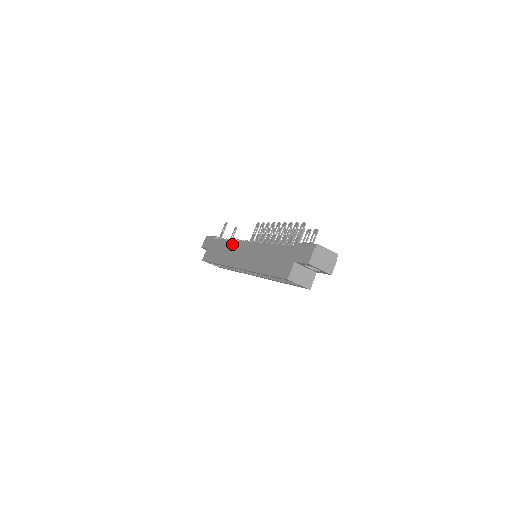
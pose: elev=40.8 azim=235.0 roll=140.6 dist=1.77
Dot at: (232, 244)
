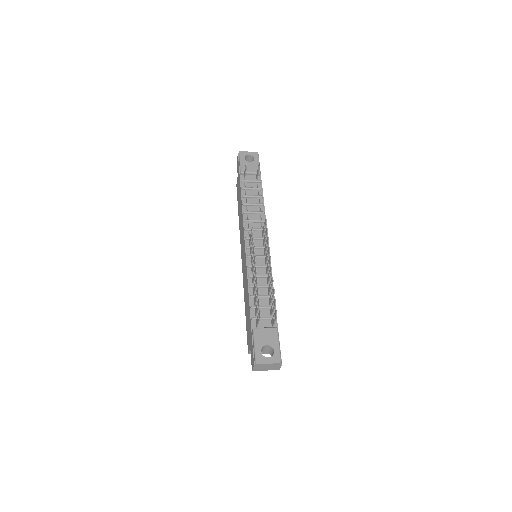
Dot at: (242, 220)
